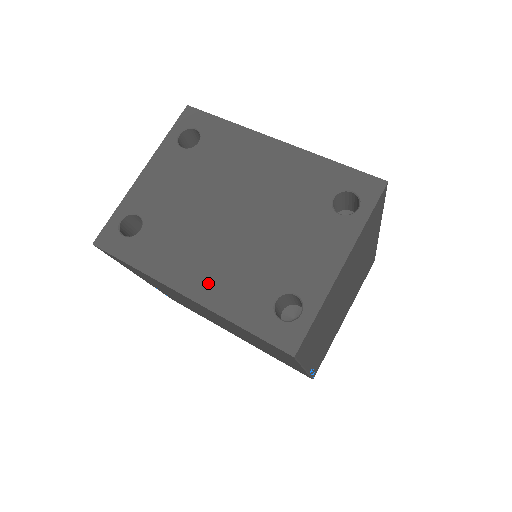
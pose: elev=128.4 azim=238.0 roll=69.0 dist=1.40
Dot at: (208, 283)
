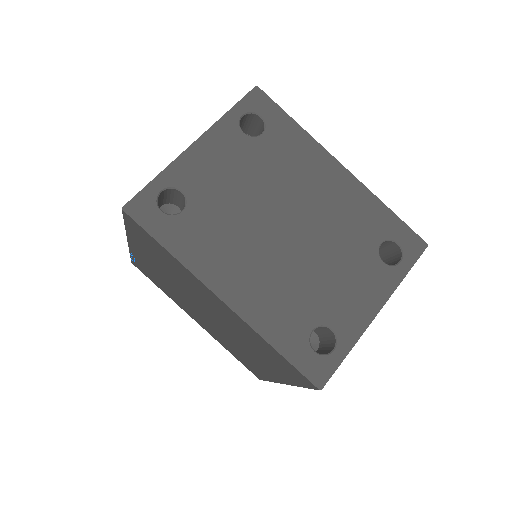
Dot at: (249, 294)
